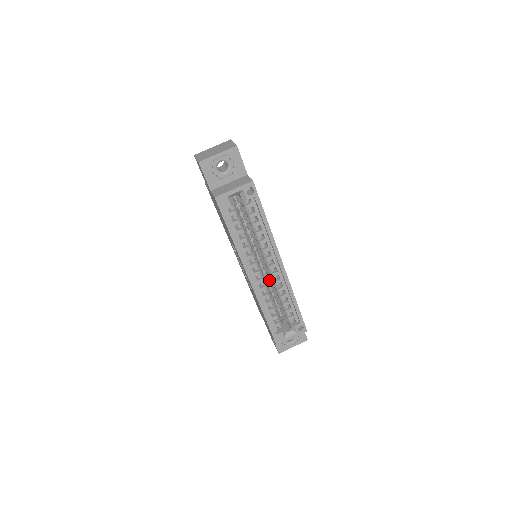
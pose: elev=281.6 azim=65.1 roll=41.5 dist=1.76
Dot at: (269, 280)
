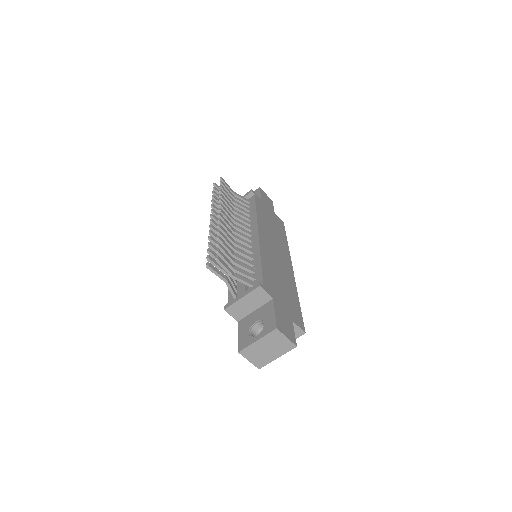
Dot at: occluded
